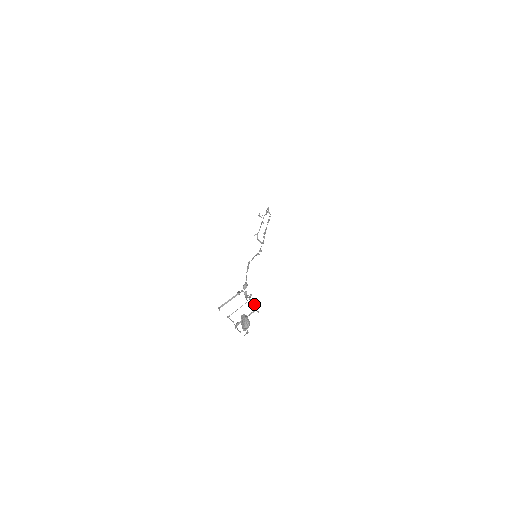
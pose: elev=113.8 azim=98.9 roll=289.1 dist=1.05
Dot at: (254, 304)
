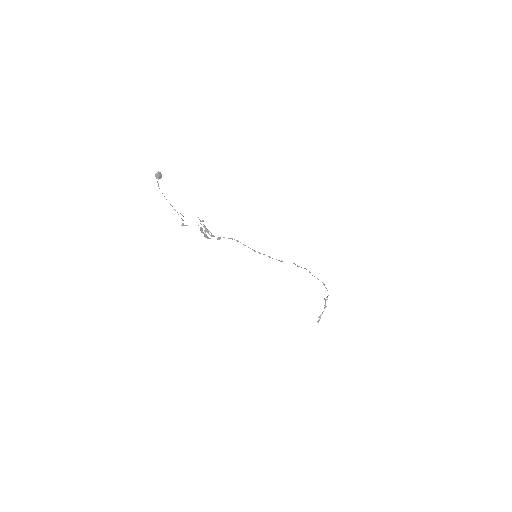
Dot at: (204, 230)
